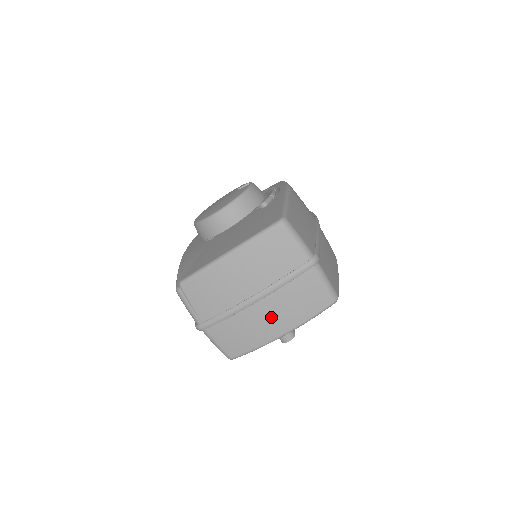
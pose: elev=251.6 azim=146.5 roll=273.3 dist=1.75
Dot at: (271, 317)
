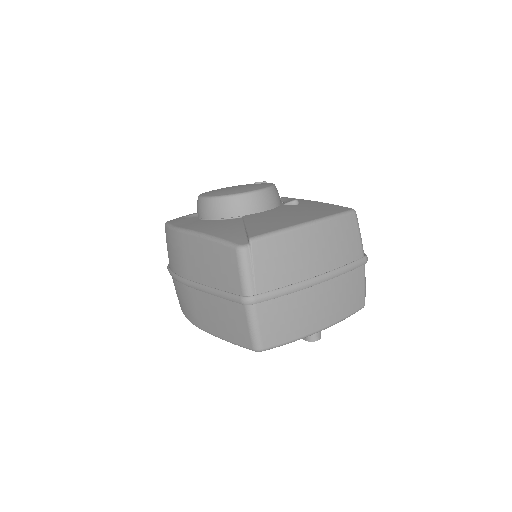
Dot at: (322, 305)
